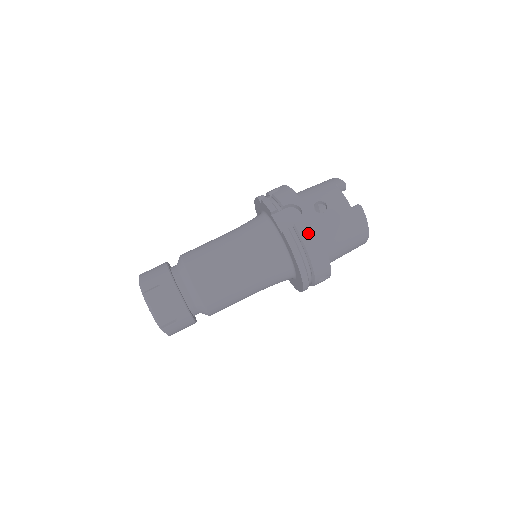
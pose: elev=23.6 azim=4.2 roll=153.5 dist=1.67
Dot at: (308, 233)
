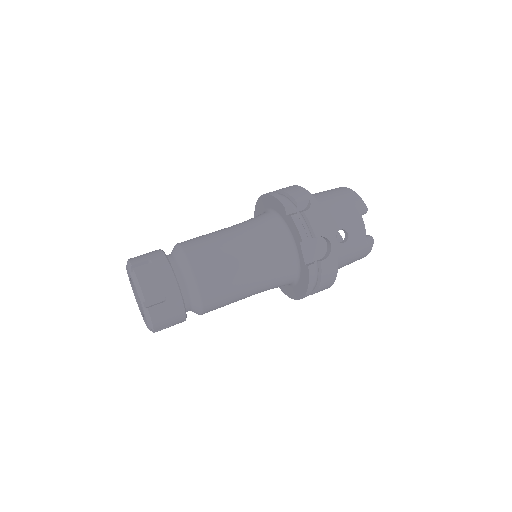
Dot at: (329, 270)
